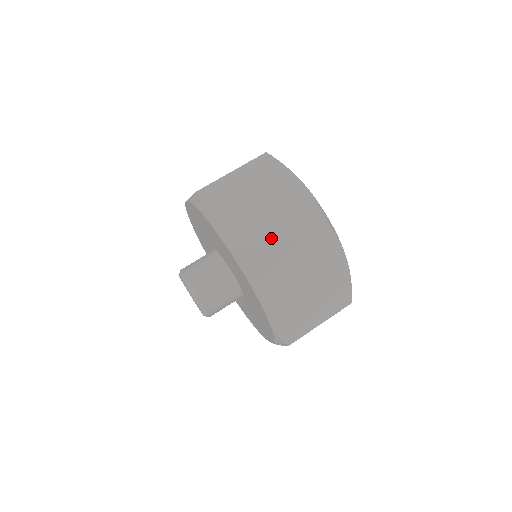
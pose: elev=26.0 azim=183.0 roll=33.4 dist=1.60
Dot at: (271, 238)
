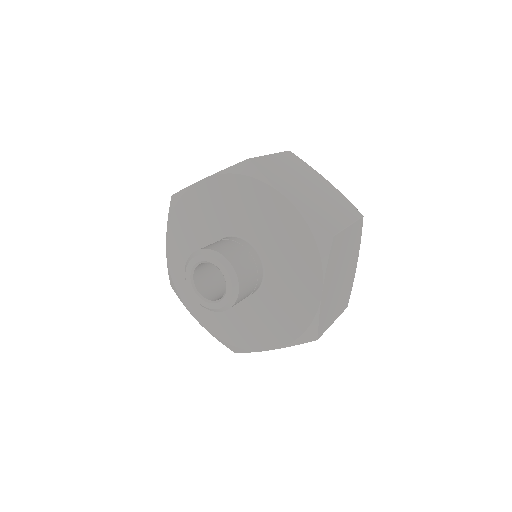
Dot at: (330, 213)
